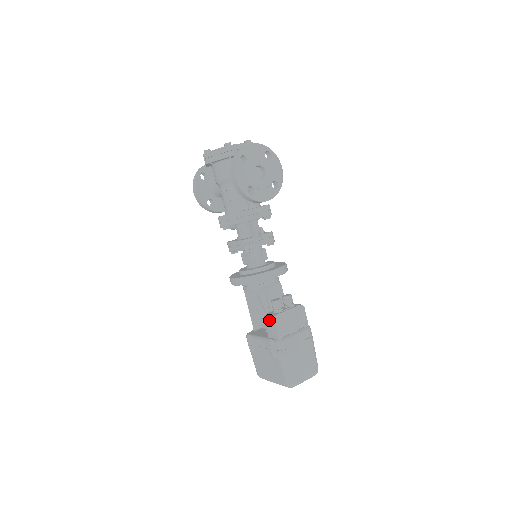
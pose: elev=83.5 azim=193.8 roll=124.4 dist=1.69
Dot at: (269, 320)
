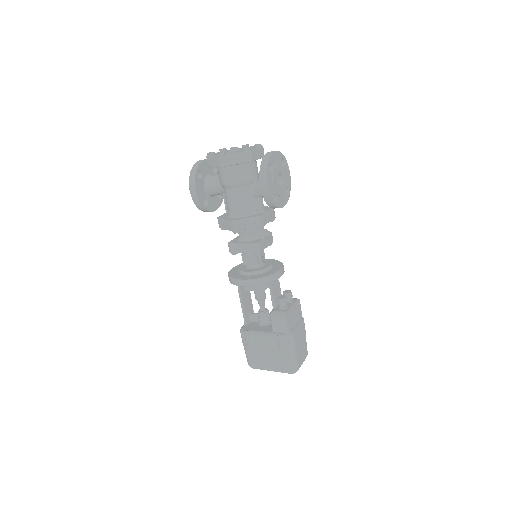
Dot at: (279, 317)
